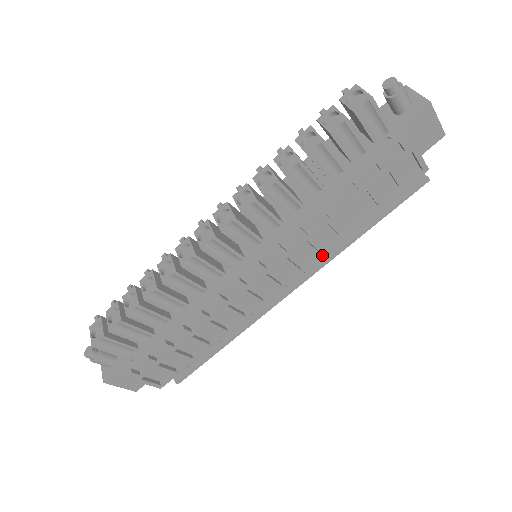
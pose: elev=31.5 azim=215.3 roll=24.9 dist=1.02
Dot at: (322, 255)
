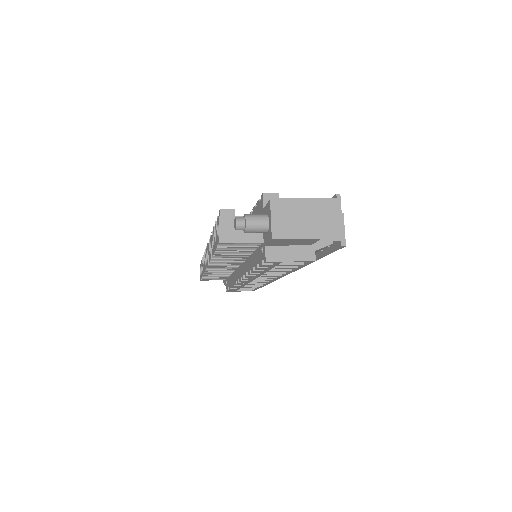
Dot at: occluded
